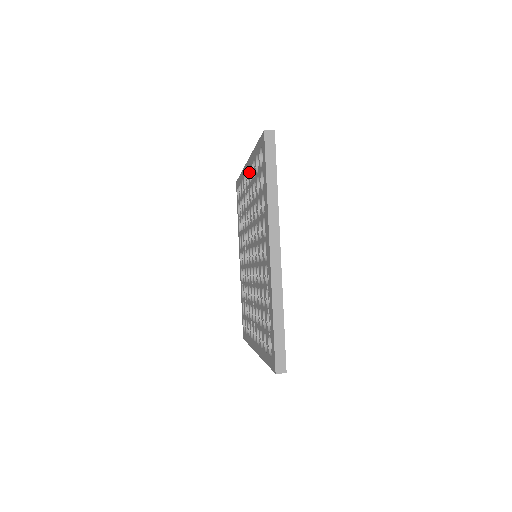
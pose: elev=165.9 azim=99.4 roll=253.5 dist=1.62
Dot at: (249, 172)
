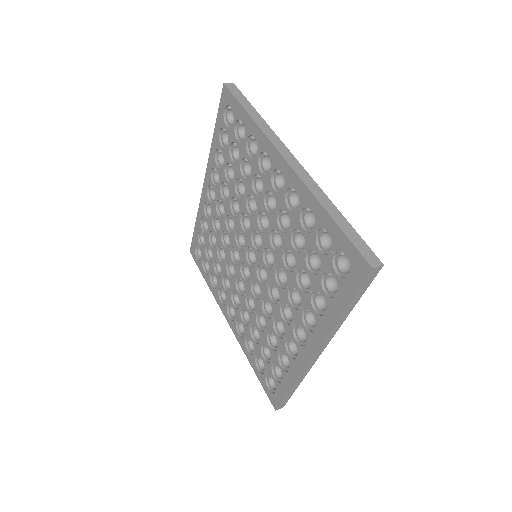
Dot at: (211, 181)
